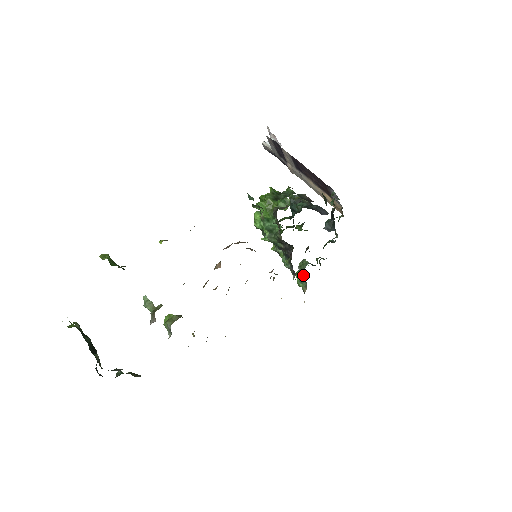
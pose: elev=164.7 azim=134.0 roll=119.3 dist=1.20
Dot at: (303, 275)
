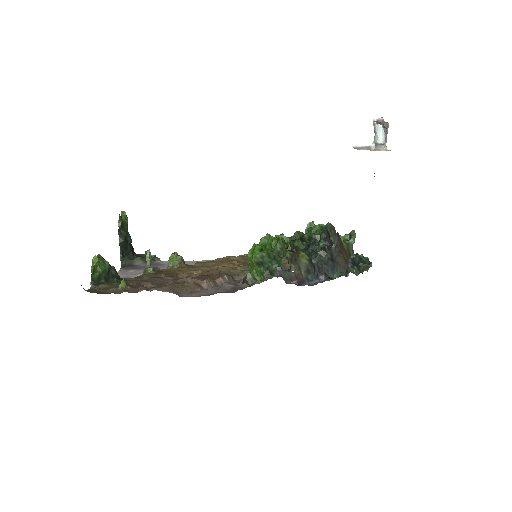
Dot at: occluded
